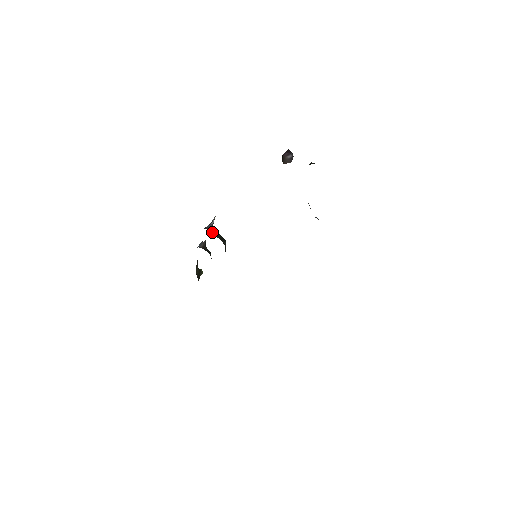
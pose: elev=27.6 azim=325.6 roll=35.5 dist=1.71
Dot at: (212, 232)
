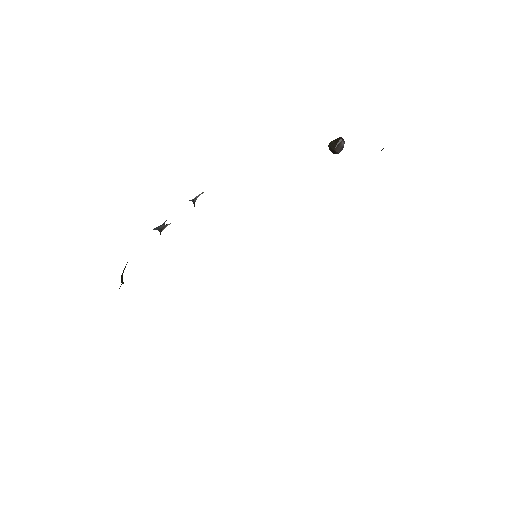
Dot at: occluded
